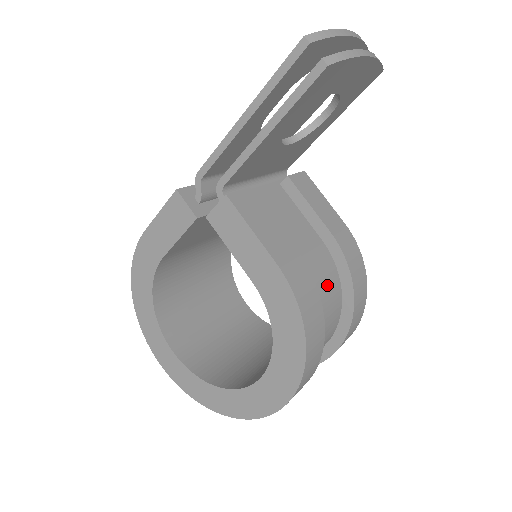
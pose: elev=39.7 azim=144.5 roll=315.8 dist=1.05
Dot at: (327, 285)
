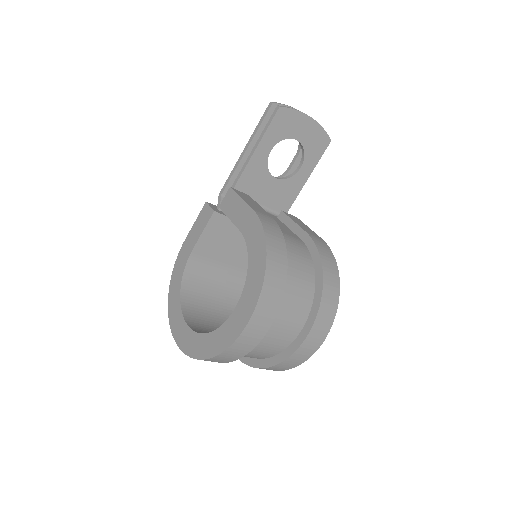
Dot at: (299, 254)
